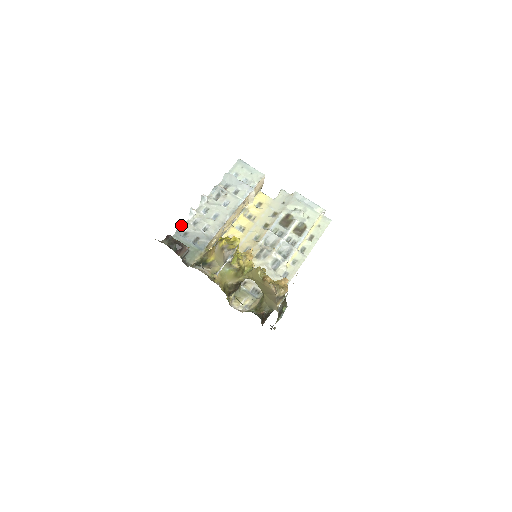
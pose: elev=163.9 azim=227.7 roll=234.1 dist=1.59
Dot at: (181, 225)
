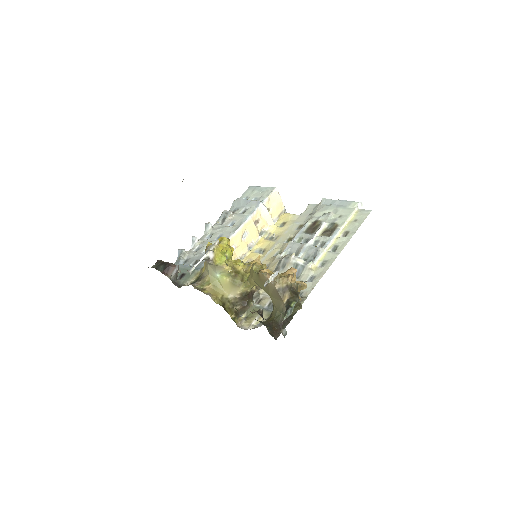
Dot at: (180, 254)
